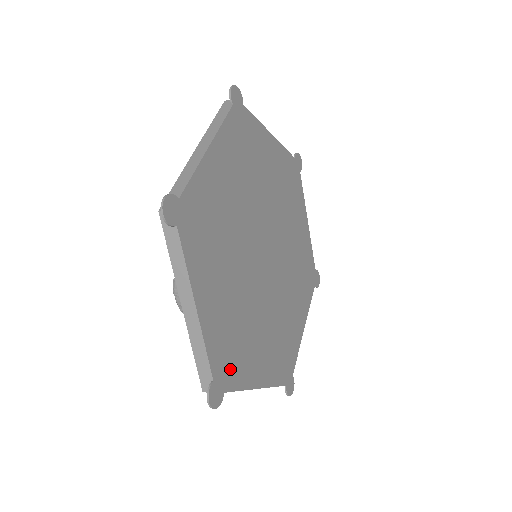
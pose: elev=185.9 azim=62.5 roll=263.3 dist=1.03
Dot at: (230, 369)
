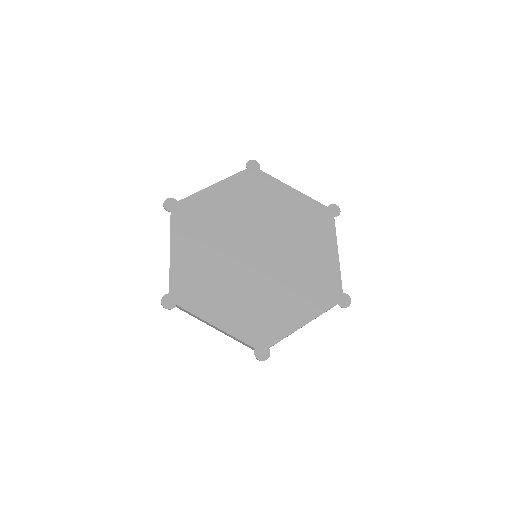
Dot at: (266, 334)
